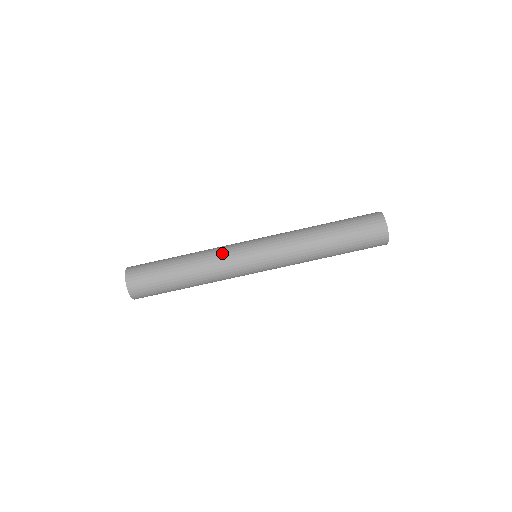
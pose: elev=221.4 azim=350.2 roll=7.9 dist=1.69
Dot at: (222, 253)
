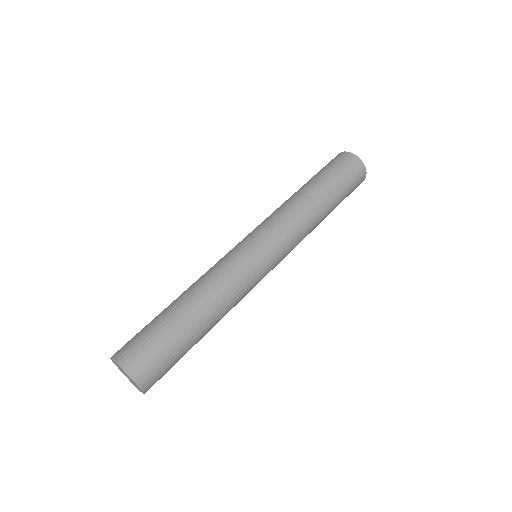
Dot at: (222, 266)
